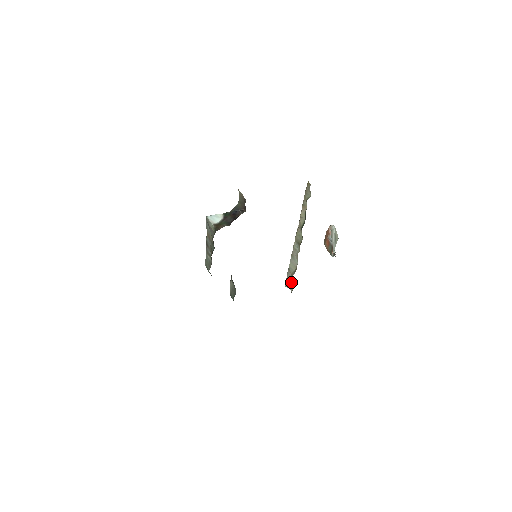
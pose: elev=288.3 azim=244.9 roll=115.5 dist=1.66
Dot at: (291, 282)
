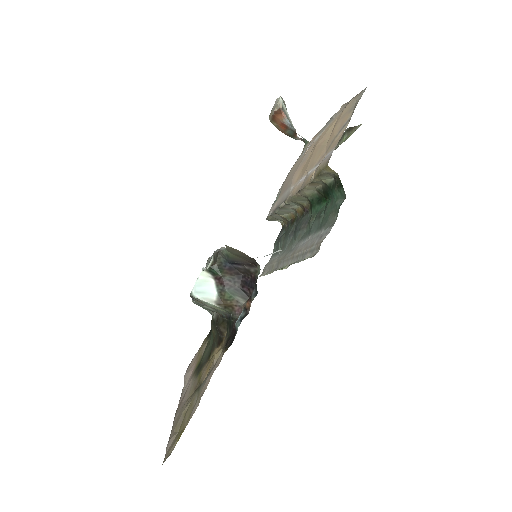
Dot at: (280, 219)
